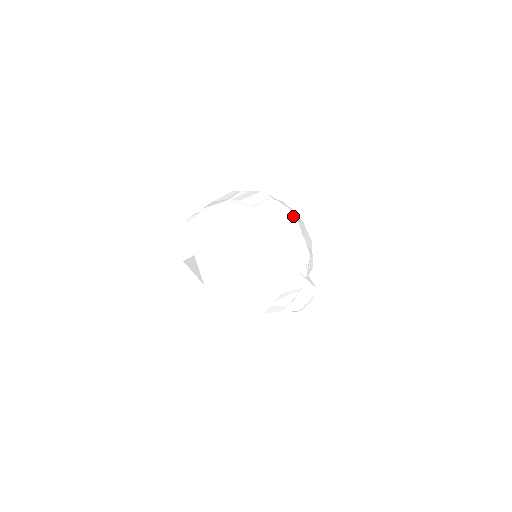
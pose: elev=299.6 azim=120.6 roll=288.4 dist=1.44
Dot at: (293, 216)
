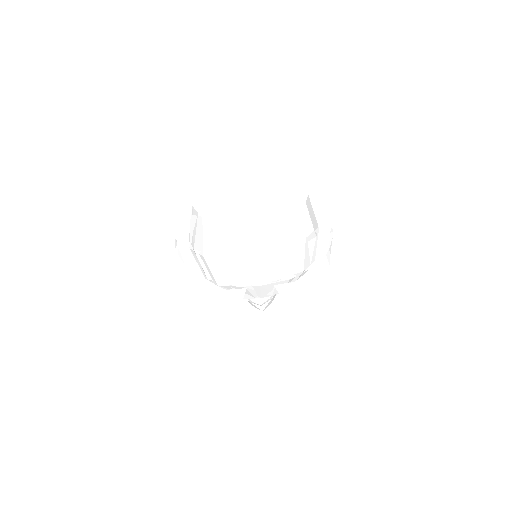
Dot at: occluded
